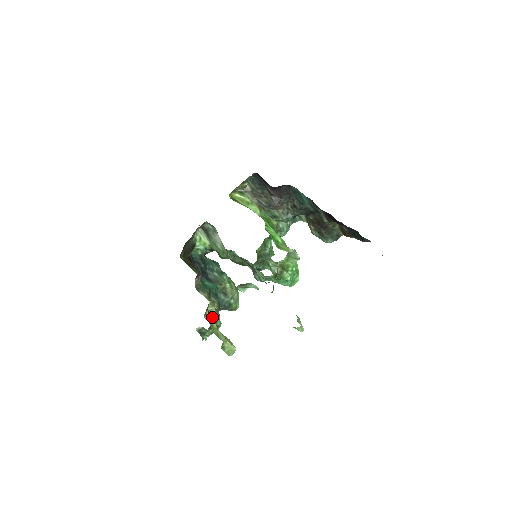
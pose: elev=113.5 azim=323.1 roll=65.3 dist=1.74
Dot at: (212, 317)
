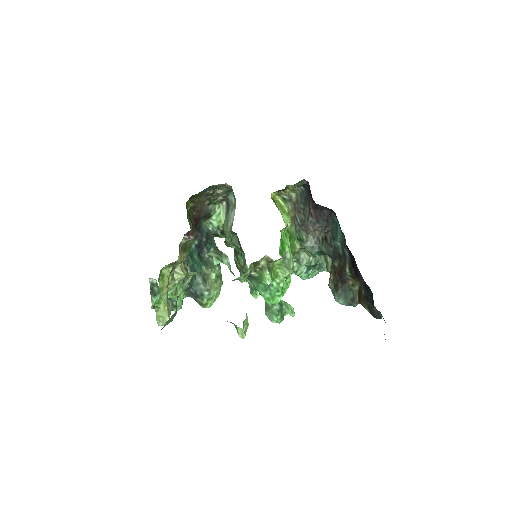
Dot at: (173, 280)
